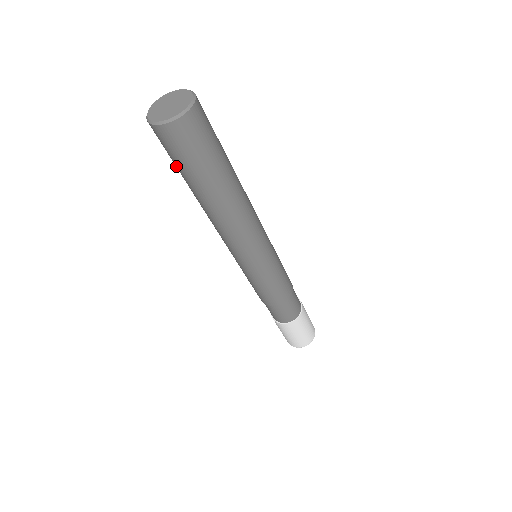
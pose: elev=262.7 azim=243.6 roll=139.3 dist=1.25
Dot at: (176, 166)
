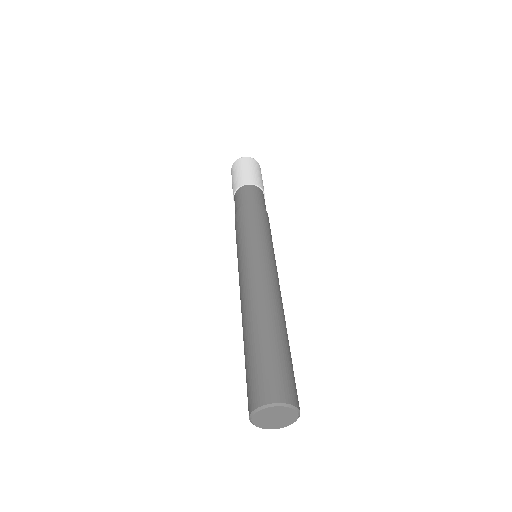
Dot at: occluded
